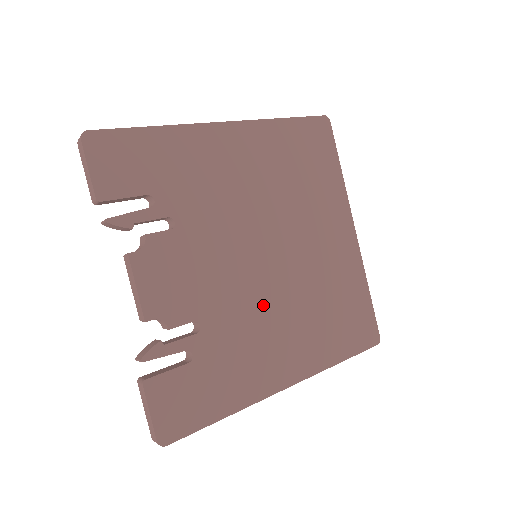
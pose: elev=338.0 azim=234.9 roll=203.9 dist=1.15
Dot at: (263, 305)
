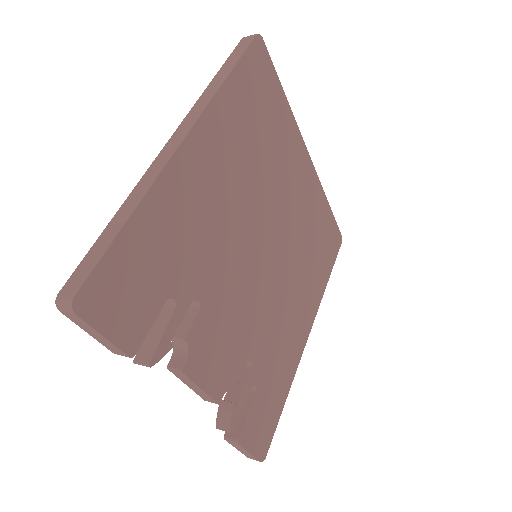
Dot at: (278, 296)
